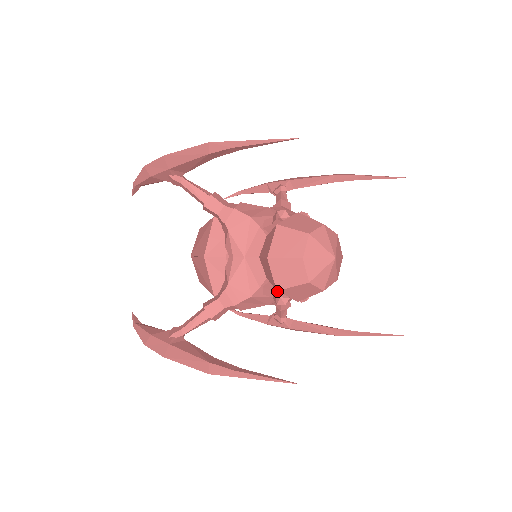
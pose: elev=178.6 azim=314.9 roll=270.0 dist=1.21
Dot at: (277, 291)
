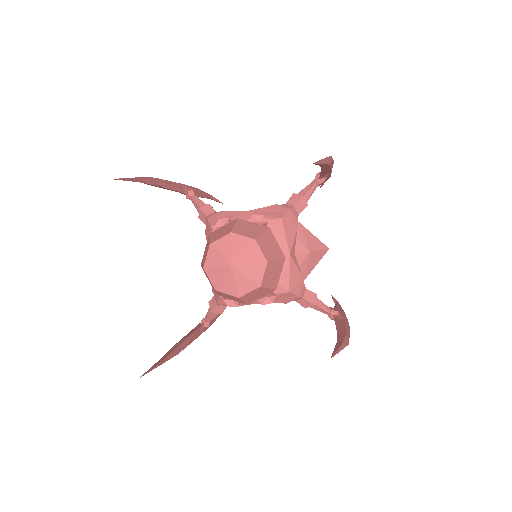
Dot at: occluded
